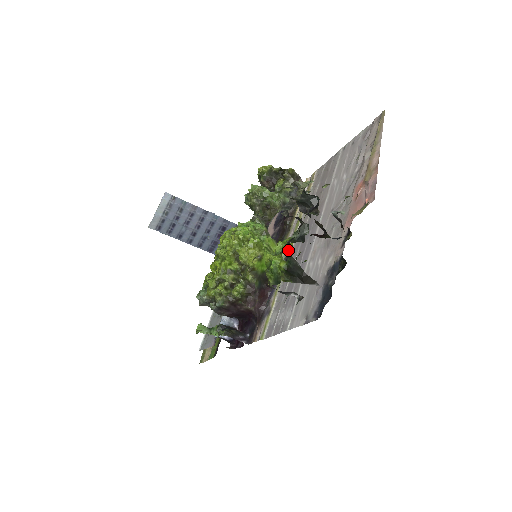
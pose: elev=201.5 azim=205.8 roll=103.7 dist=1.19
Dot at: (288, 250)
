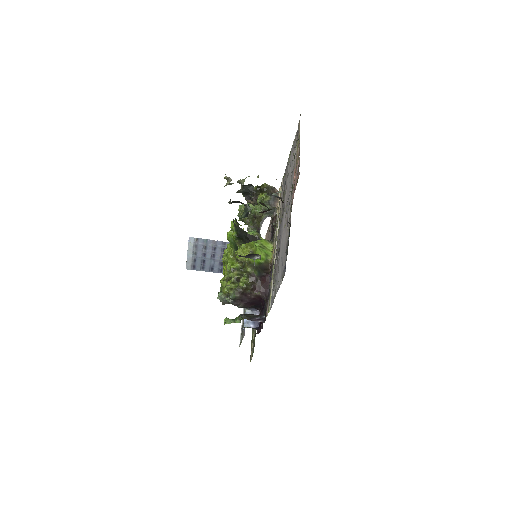
Dot at: (238, 225)
